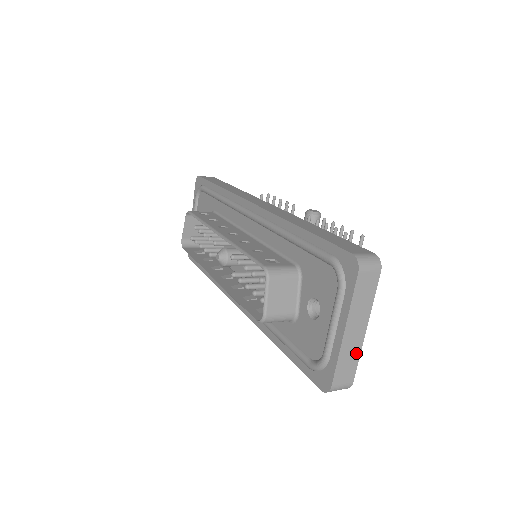
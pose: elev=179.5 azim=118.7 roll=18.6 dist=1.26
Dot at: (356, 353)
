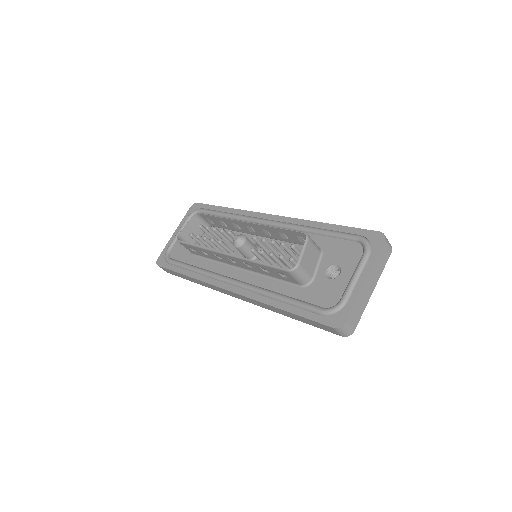
Dot at: (364, 305)
